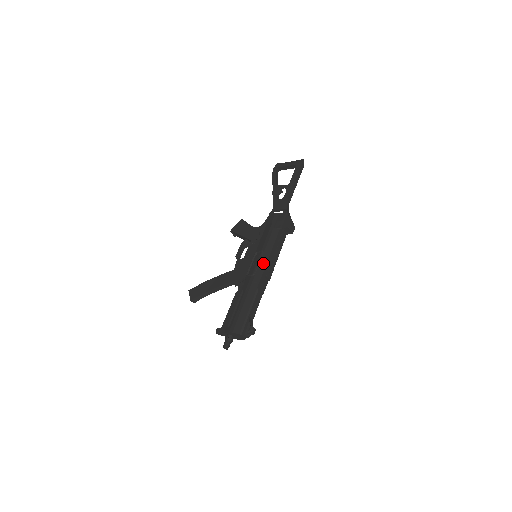
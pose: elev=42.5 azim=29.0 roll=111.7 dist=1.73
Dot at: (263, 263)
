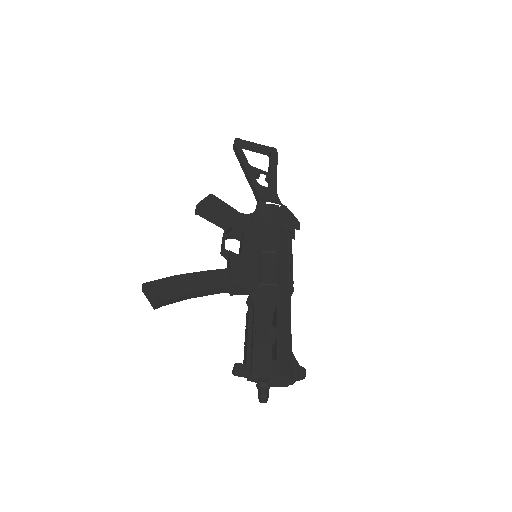
Dot at: (284, 270)
